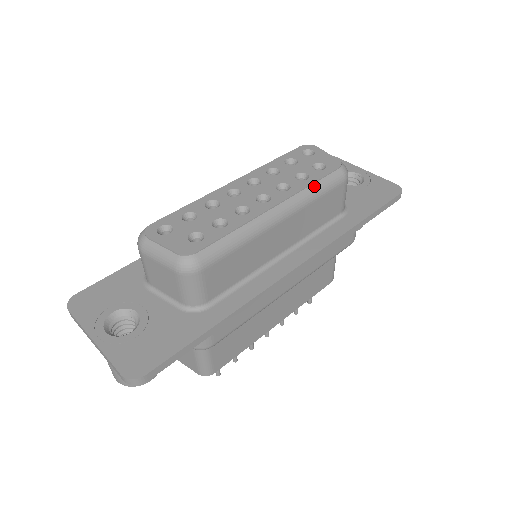
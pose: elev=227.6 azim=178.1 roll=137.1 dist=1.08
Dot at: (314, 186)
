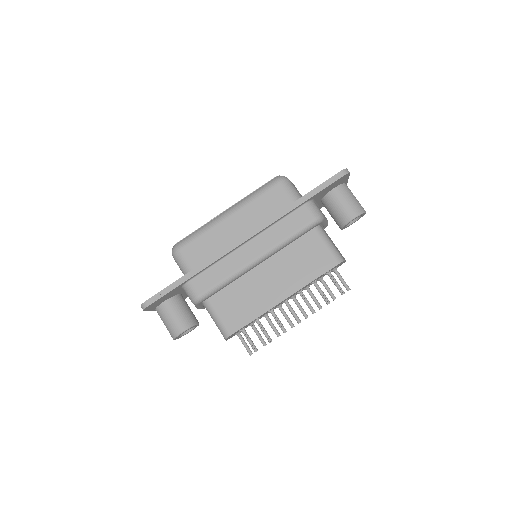
Dot at: (253, 193)
